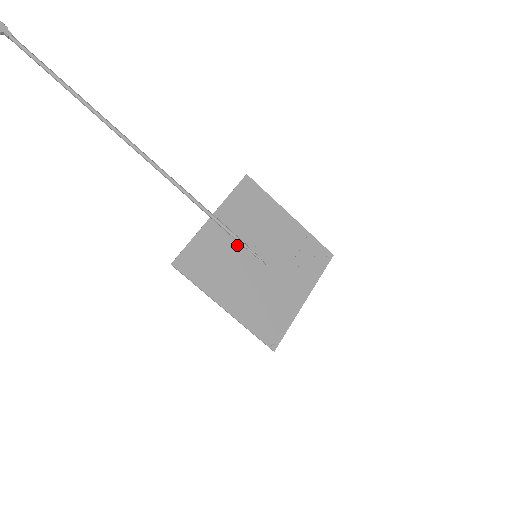
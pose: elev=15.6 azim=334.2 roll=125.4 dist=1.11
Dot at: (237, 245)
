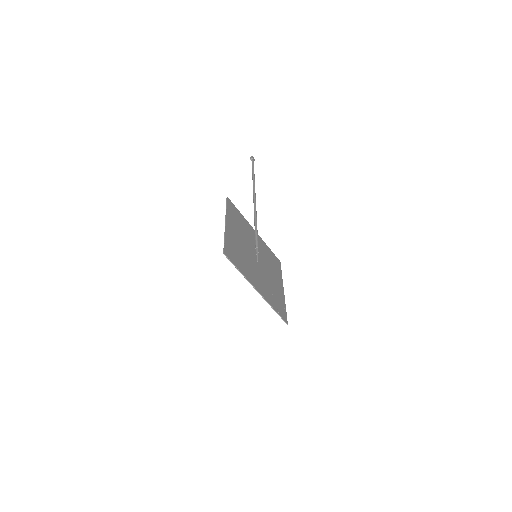
Dot at: (254, 243)
